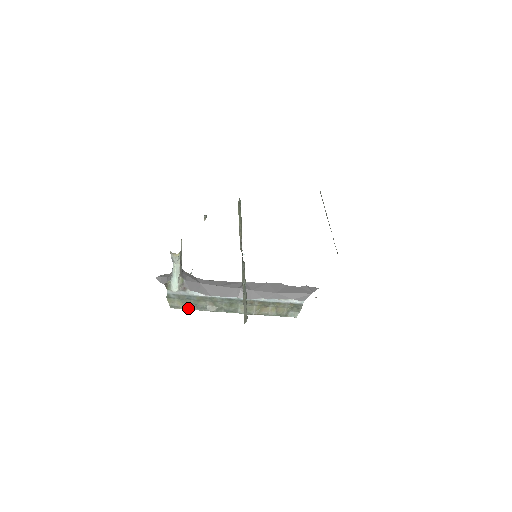
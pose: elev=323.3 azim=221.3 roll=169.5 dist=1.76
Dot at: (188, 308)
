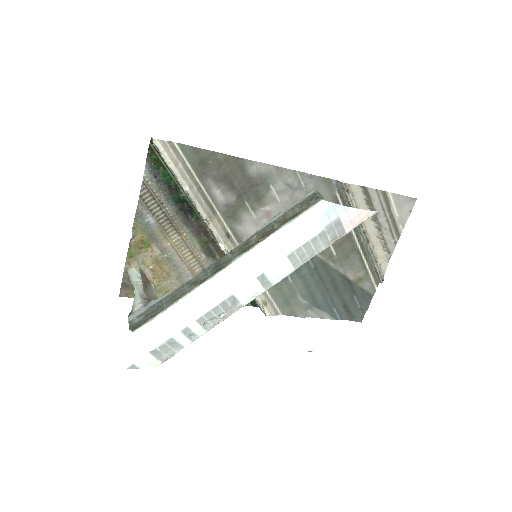
Dot at: (159, 313)
